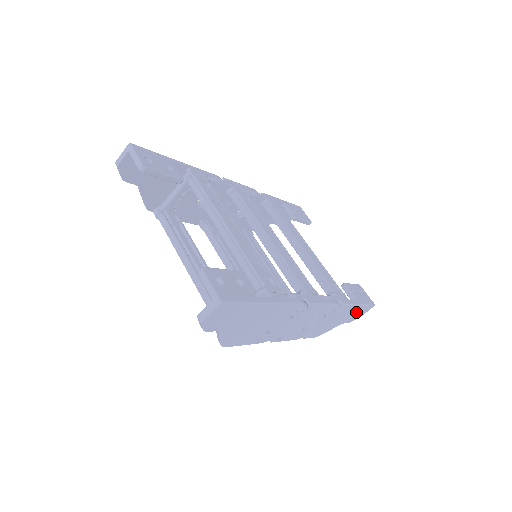
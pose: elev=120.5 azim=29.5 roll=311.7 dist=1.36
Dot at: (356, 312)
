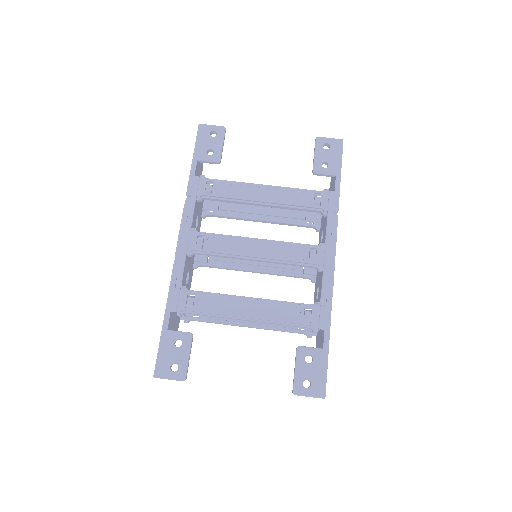
Dot at: occluded
